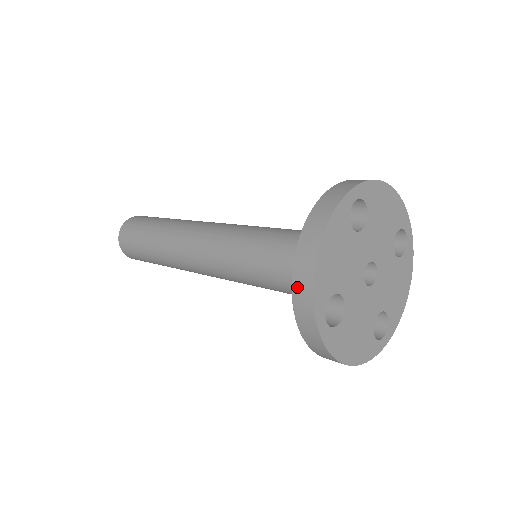
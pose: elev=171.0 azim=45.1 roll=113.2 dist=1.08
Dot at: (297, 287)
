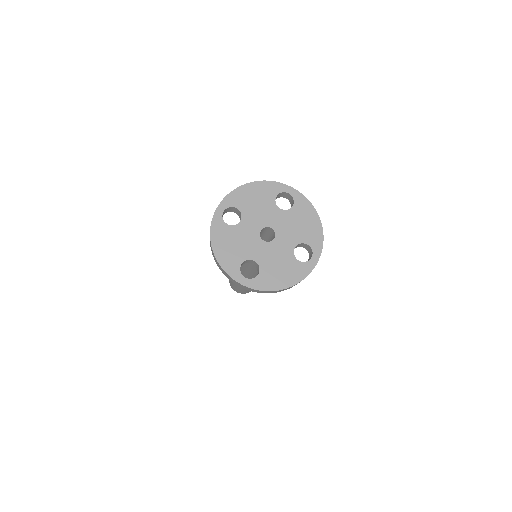
Dot at: occluded
